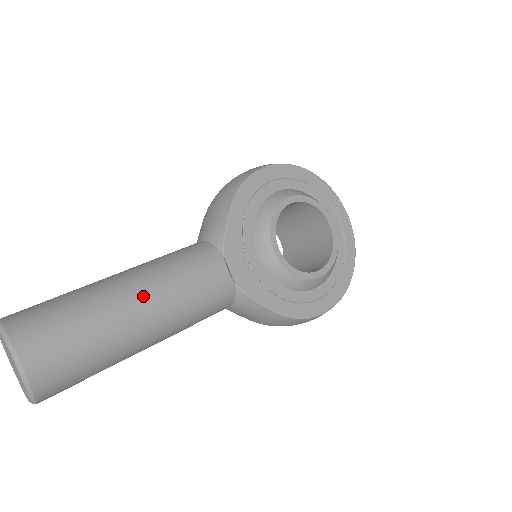
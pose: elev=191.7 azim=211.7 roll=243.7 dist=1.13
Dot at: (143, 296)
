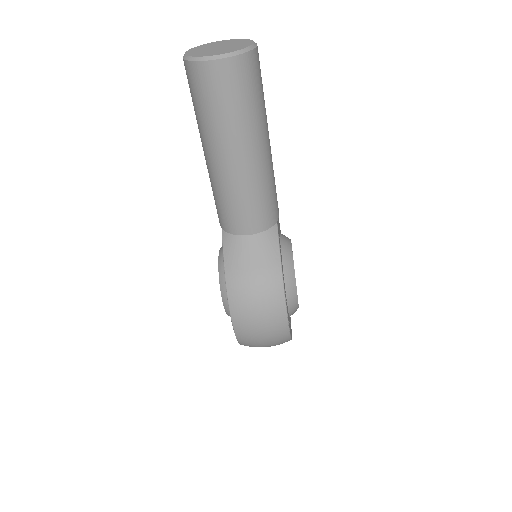
Dot at: occluded
